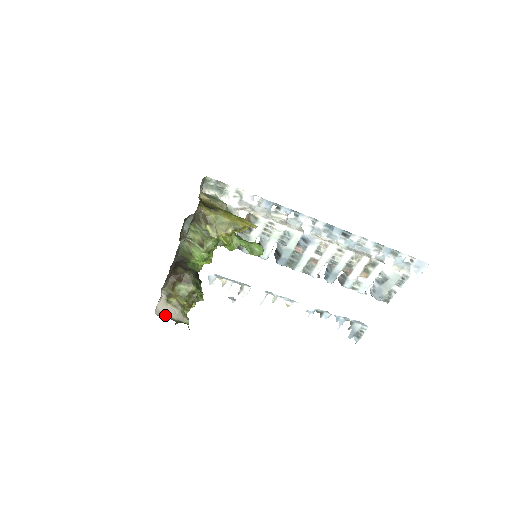
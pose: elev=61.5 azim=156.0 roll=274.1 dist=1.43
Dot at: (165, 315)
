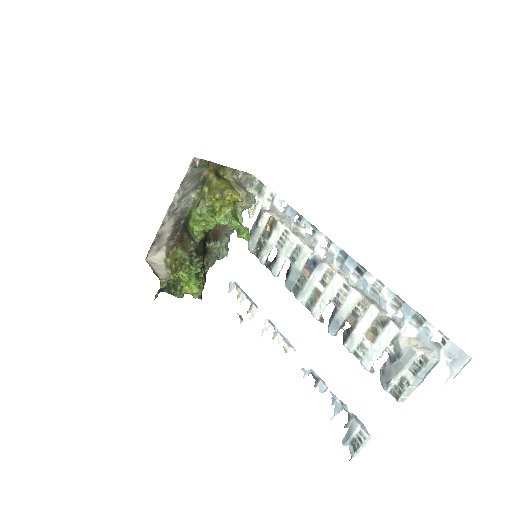
Dot at: (152, 265)
